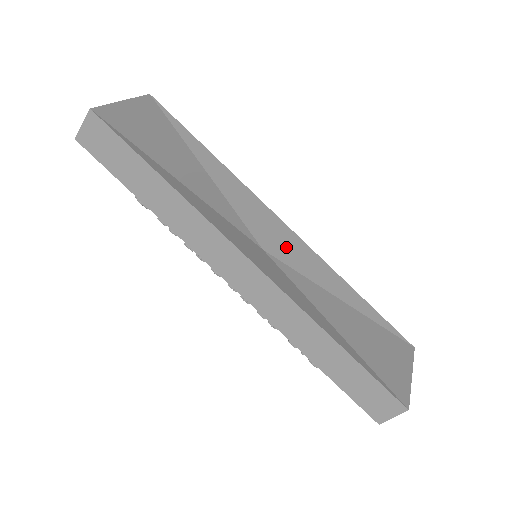
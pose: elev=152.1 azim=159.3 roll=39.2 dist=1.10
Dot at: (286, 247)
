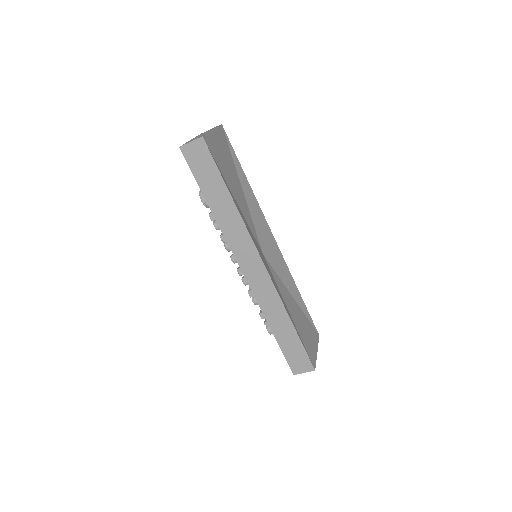
Dot at: (273, 255)
